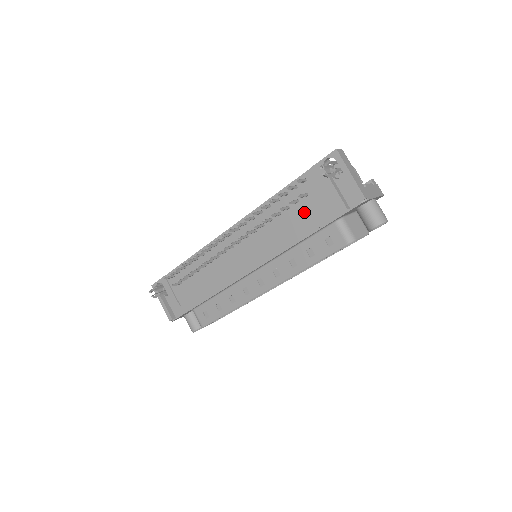
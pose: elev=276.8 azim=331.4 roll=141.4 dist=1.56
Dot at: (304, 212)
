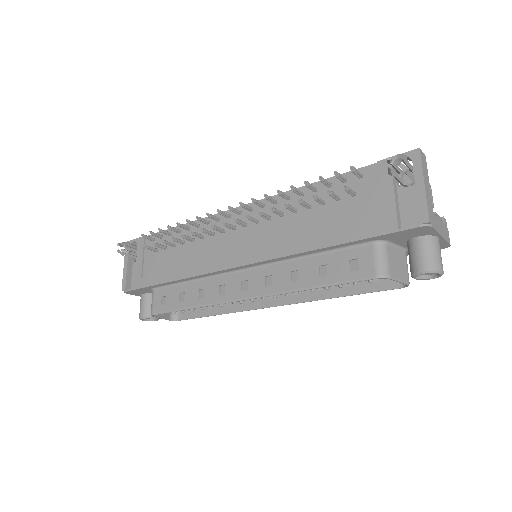
Dot at: (340, 215)
